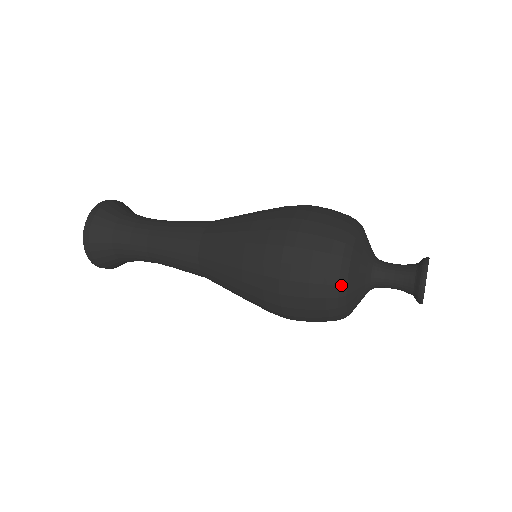
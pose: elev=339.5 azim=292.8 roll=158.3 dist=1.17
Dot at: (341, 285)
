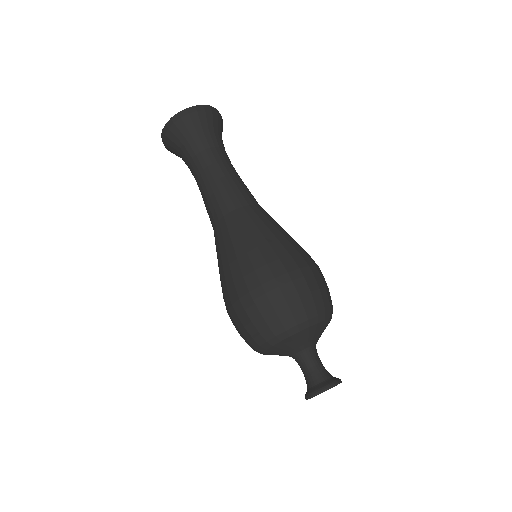
Dot at: (258, 350)
